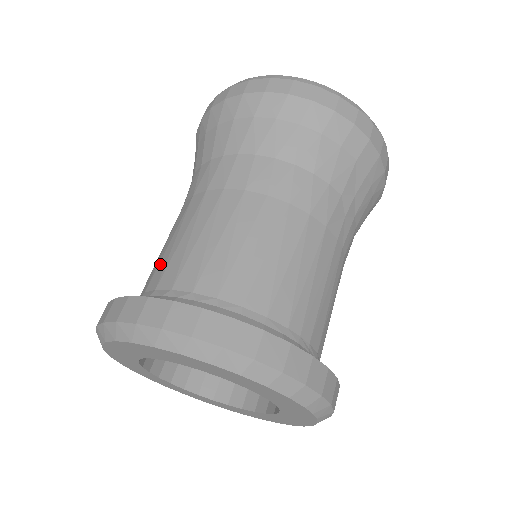
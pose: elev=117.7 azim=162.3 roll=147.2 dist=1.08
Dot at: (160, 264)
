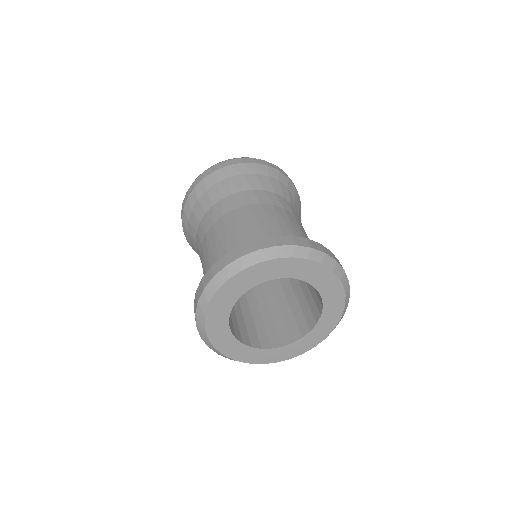
Dot at: (219, 254)
